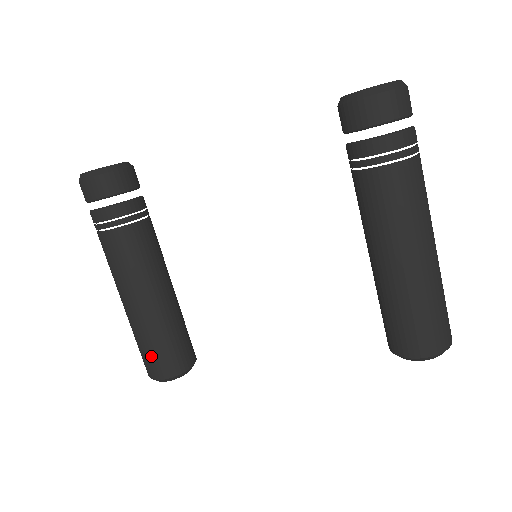
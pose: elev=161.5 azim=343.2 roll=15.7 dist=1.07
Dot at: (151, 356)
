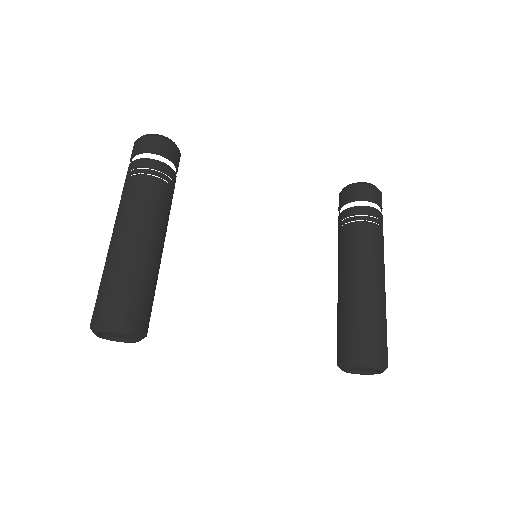
Dot at: (123, 296)
